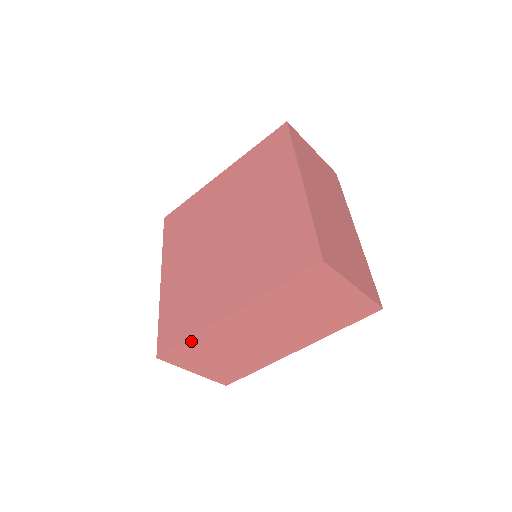
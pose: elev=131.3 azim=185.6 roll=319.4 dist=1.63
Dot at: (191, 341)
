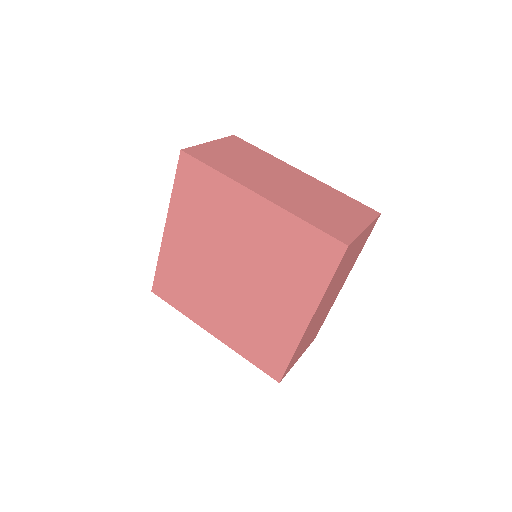
Dot at: occluded
